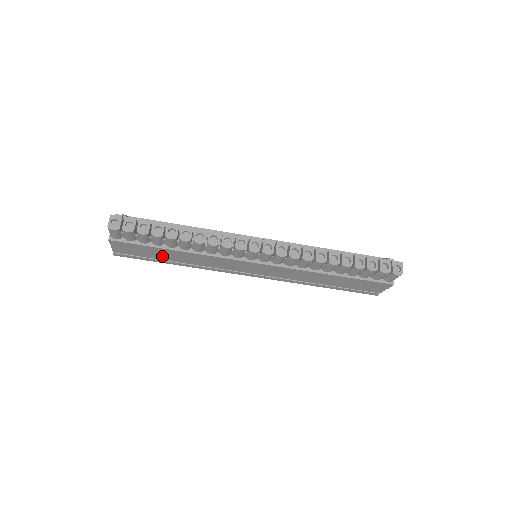
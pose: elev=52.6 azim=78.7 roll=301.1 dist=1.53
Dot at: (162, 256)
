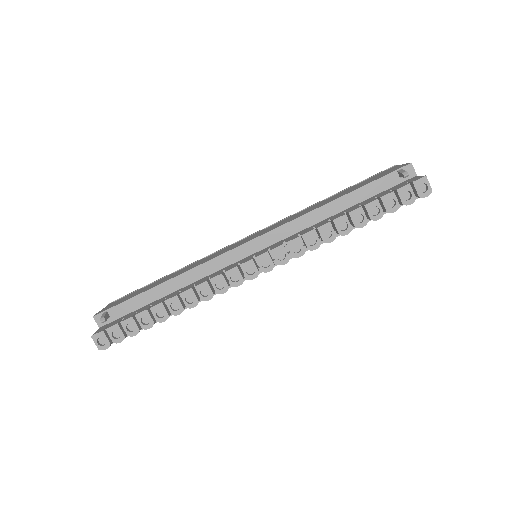
Dot at: occluded
